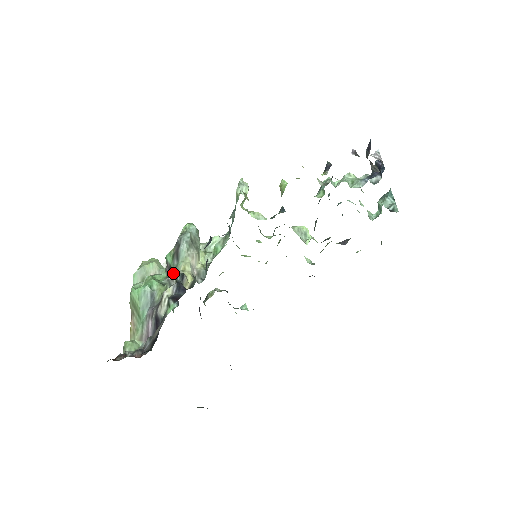
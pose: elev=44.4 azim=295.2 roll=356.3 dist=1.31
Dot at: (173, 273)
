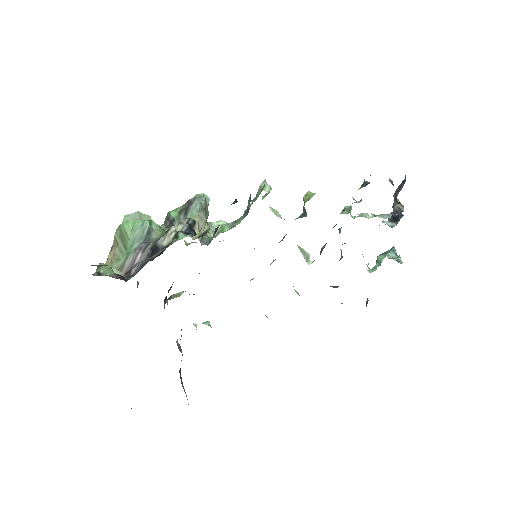
Dot at: (183, 218)
